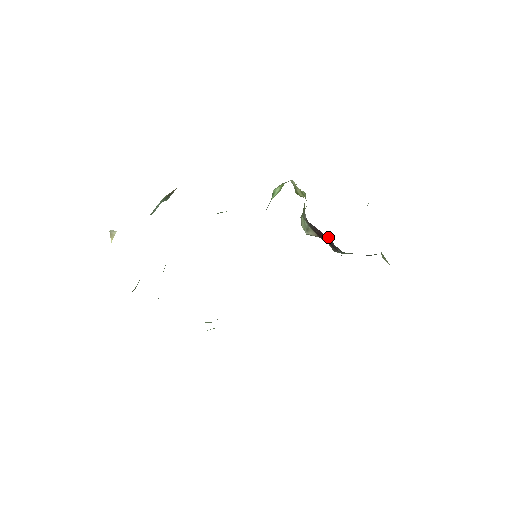
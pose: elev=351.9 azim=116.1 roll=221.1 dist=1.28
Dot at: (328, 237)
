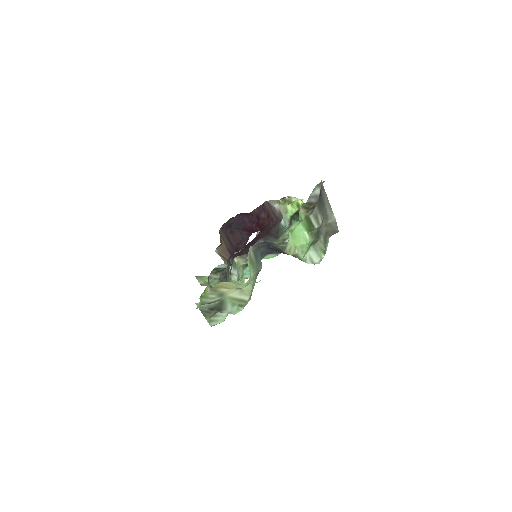
Dot at: occluded
